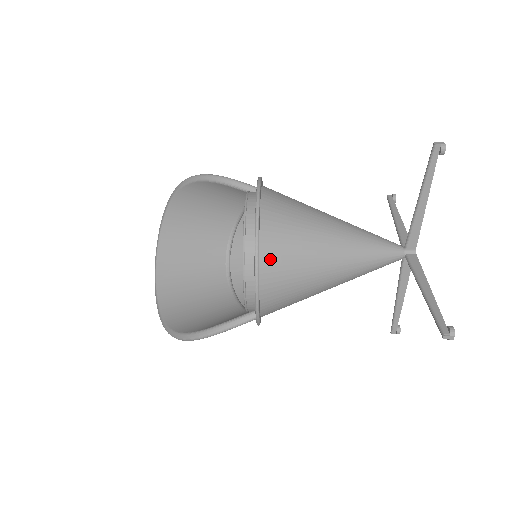
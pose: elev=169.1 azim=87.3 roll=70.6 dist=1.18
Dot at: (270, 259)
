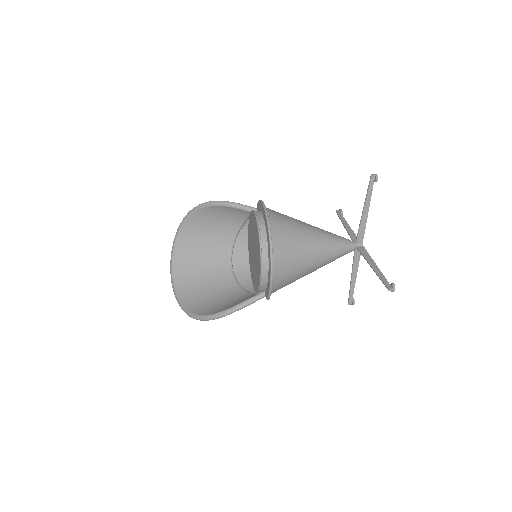
Dot at: (278, 252)
